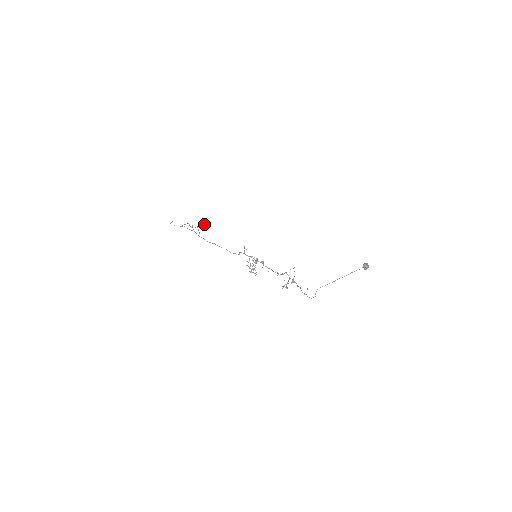
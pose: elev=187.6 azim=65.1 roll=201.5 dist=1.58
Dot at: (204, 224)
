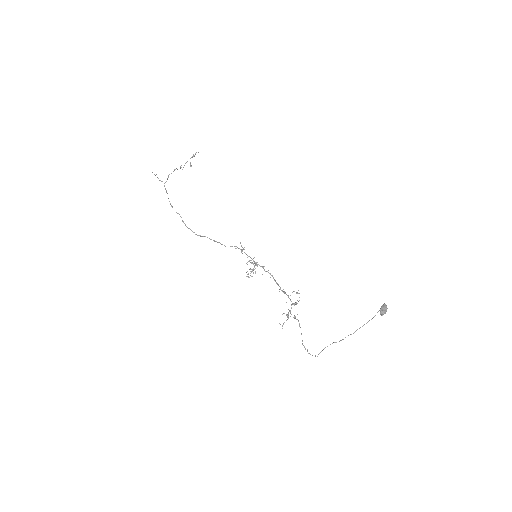
Dot at: occluded
